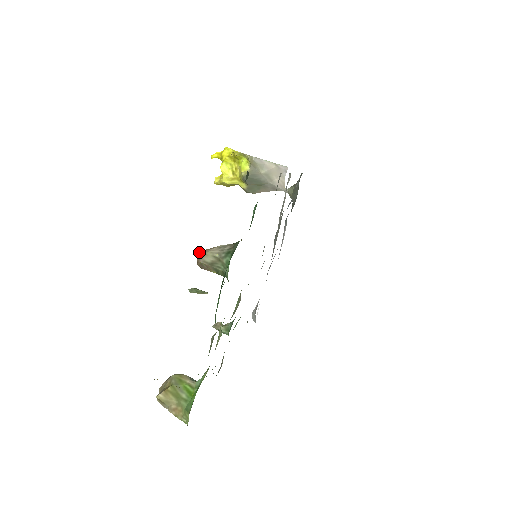
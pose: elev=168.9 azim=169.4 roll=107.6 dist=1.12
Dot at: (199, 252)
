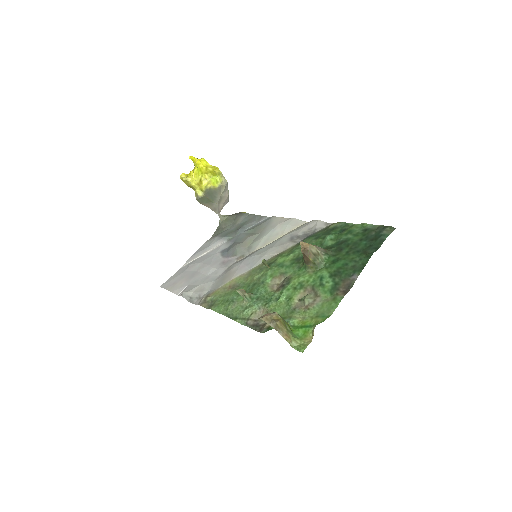
Dot at: (307, 243)
